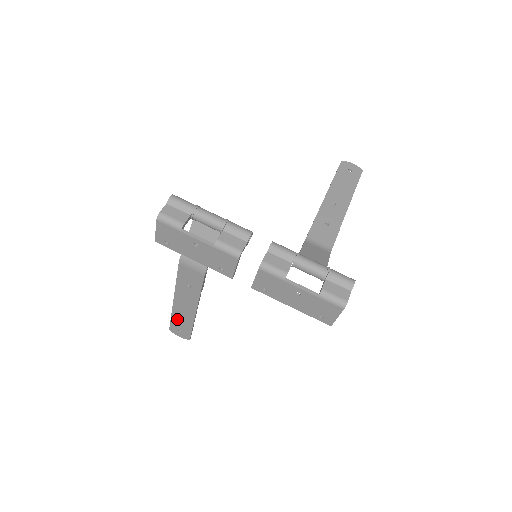
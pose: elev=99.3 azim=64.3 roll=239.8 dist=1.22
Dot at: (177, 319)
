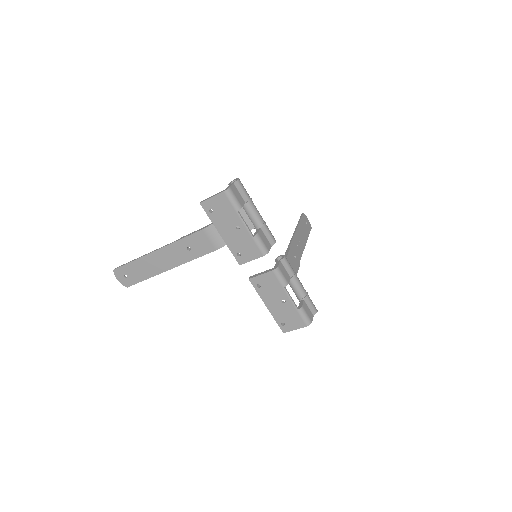
Dot at: (137, 266)
